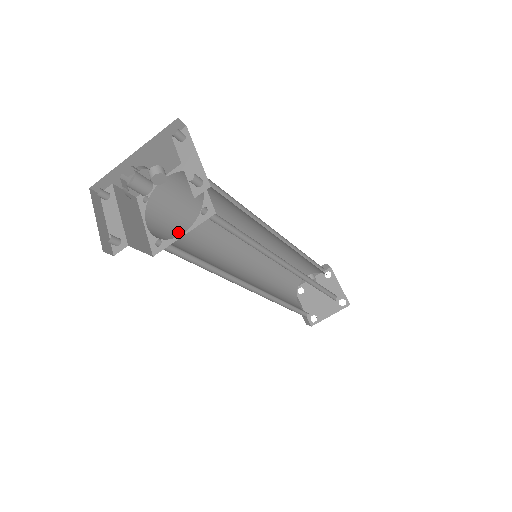
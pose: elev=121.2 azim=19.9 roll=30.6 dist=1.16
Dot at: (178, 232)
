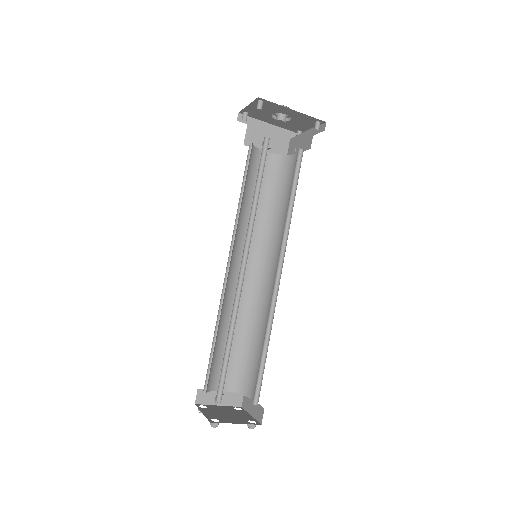
Dot at: (246, 177)
